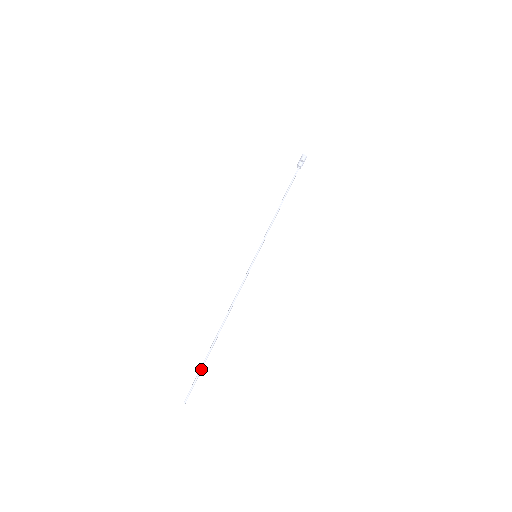
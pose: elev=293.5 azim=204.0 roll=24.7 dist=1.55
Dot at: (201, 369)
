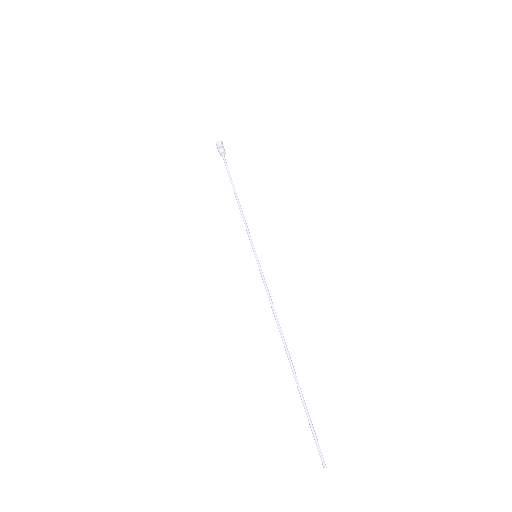
Dot at: (308, 412)
